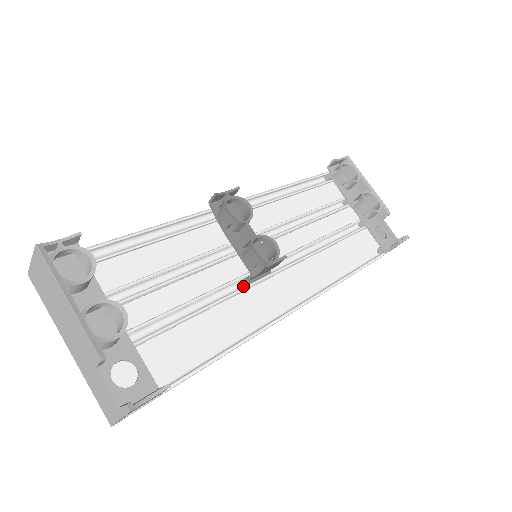
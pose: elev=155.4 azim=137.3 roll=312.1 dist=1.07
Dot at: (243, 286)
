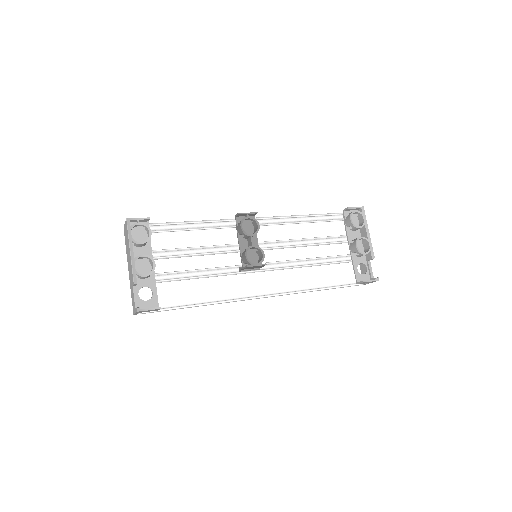
Dot at: (237, 271)
